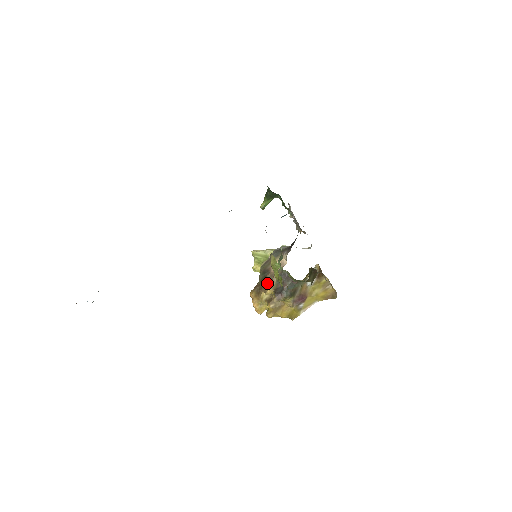
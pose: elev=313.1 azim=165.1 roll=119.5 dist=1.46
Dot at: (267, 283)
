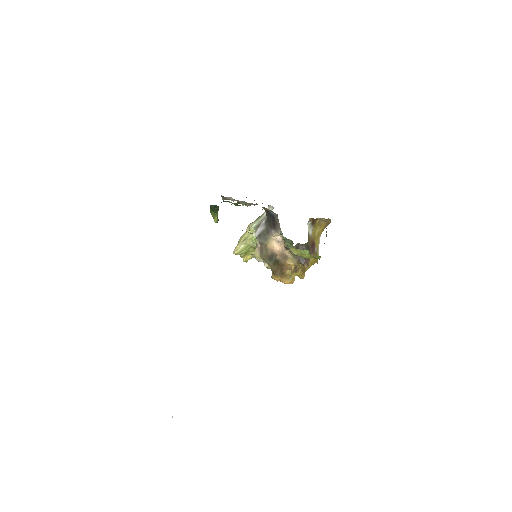
Dot at: (285, 263)
